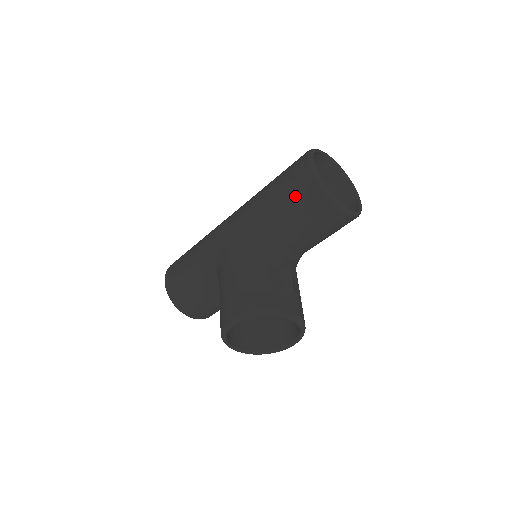
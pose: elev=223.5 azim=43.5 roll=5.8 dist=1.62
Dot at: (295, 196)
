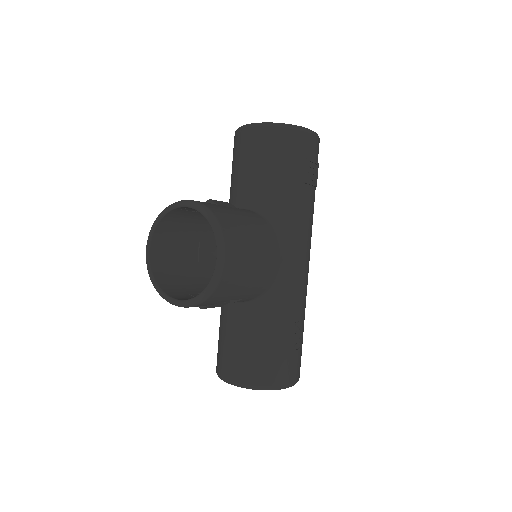
Dot at: occluded
